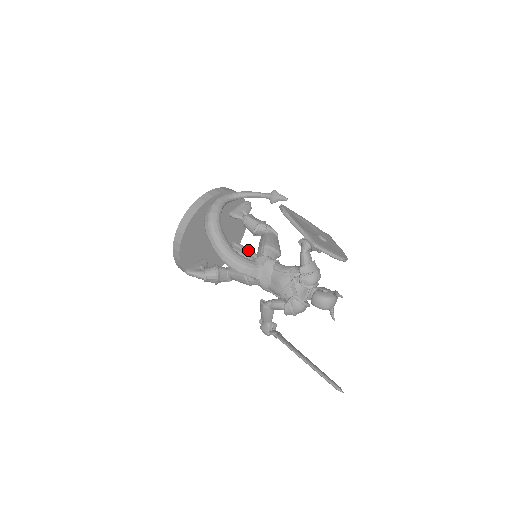
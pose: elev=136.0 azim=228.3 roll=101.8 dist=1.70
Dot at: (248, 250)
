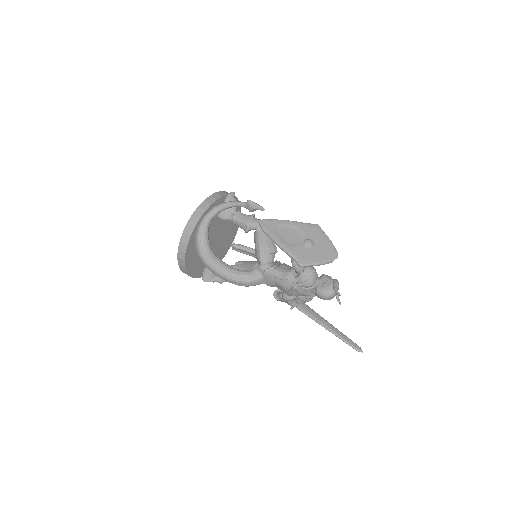
Dot at: (247, 250)
